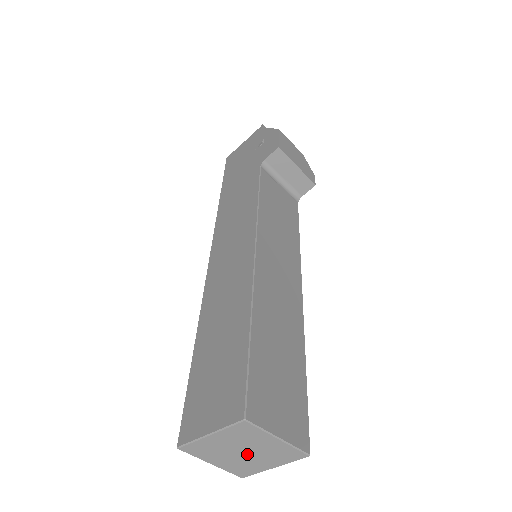
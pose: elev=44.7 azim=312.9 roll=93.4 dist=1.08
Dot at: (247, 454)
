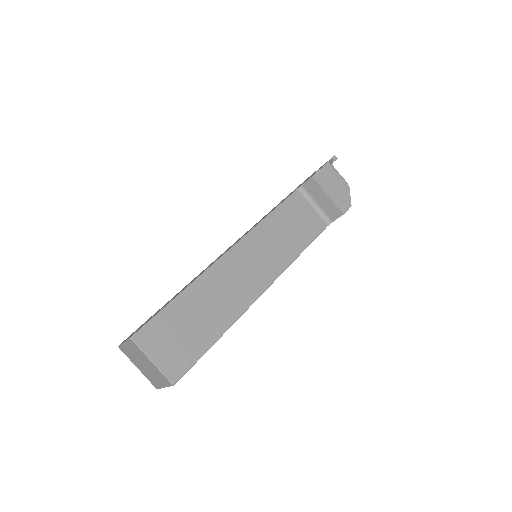
Dot at: (147, 368)
